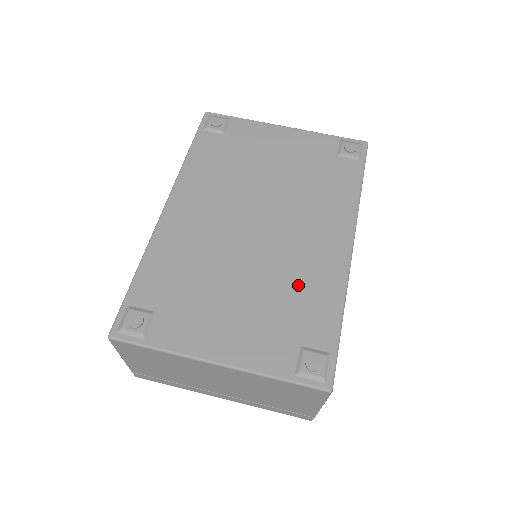
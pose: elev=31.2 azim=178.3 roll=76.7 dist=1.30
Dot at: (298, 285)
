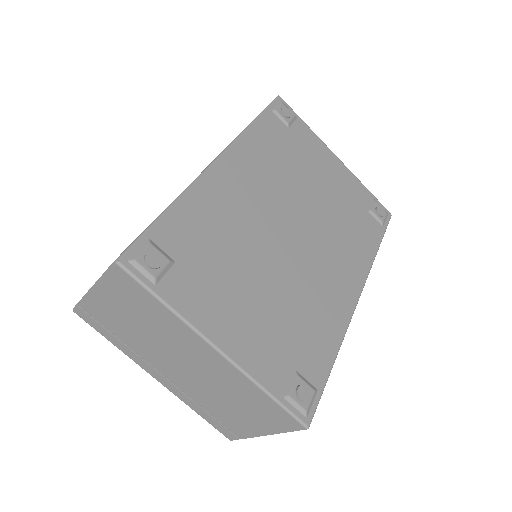
Dot at: (309, 310)
